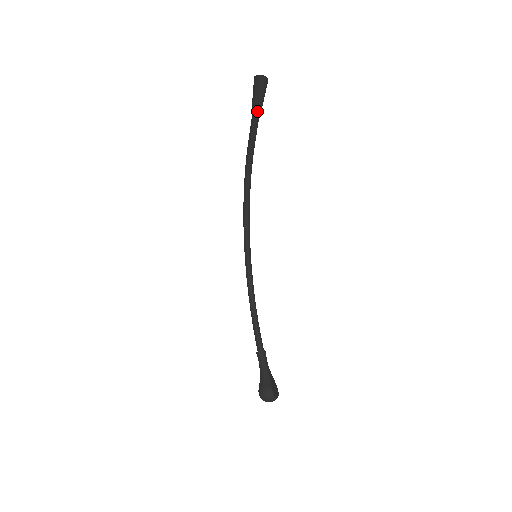
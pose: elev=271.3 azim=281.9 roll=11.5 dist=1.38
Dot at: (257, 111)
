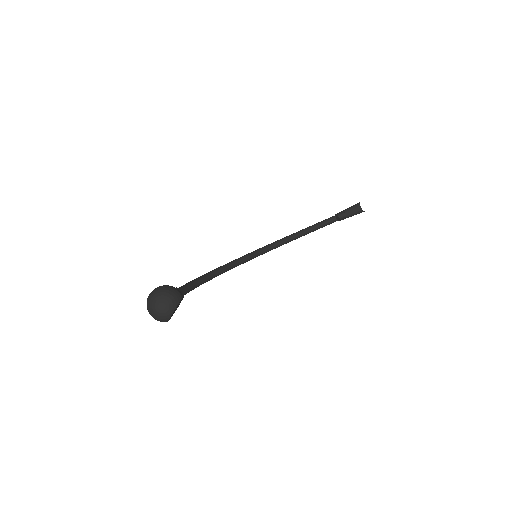
Dot at: (343, 215)
